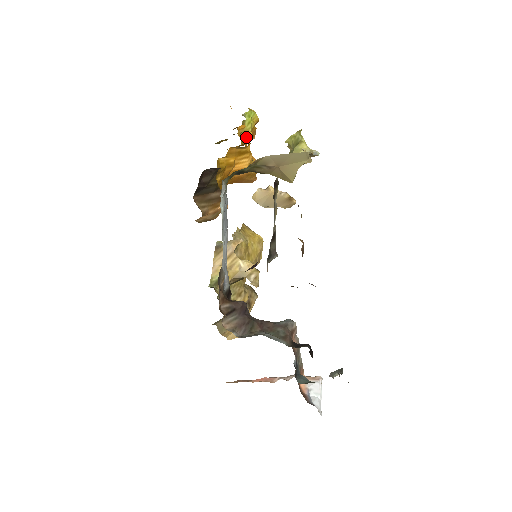
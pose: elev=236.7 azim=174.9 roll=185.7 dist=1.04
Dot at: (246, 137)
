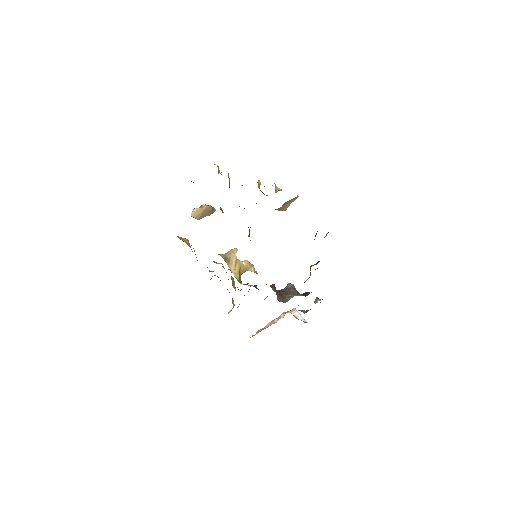
Dot at: (229, 186)
